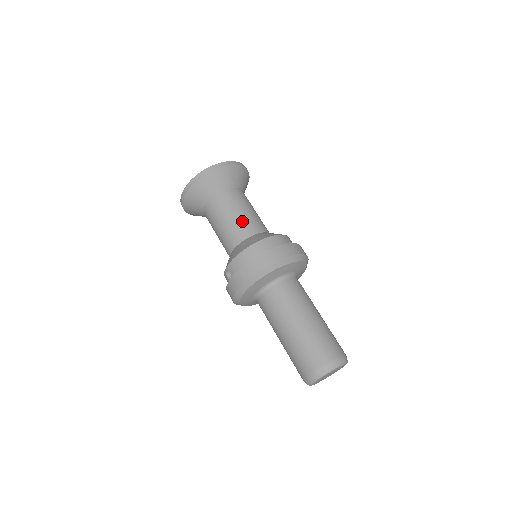
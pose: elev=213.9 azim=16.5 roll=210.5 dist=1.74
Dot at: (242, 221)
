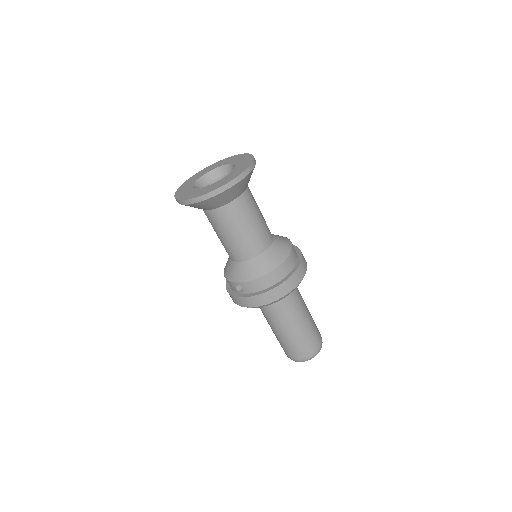
Dot at: (256, 235)
